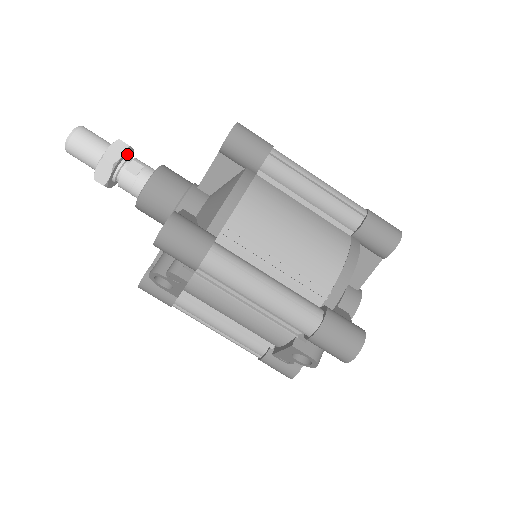
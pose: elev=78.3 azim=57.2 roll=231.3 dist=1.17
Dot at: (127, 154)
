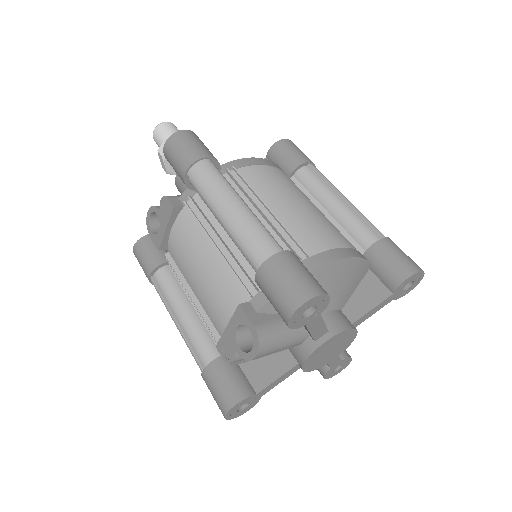
Dot at: occluded
